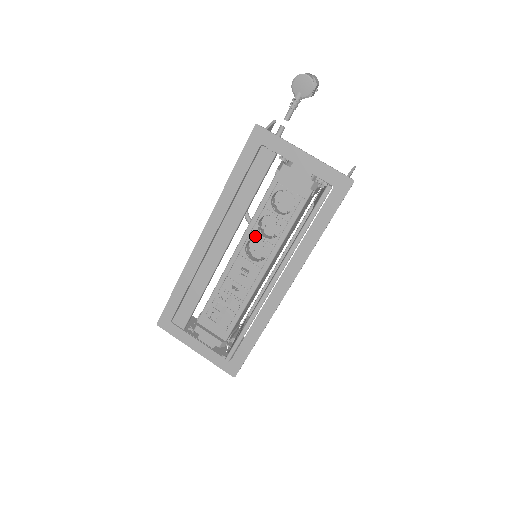
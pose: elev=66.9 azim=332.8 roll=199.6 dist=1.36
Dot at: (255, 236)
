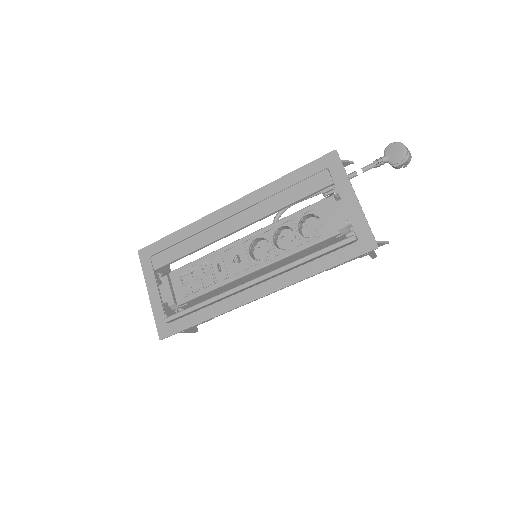
Dot at: (267, 237)
